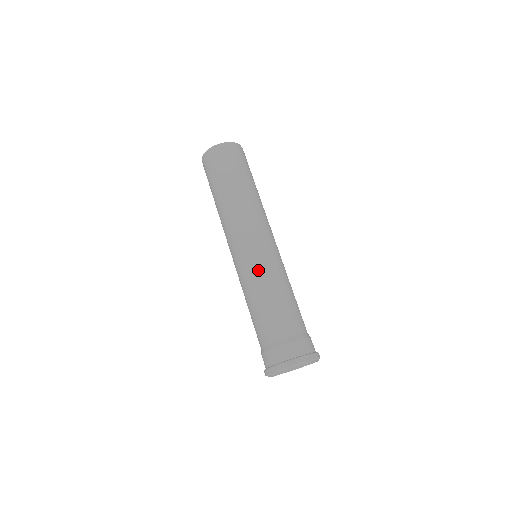
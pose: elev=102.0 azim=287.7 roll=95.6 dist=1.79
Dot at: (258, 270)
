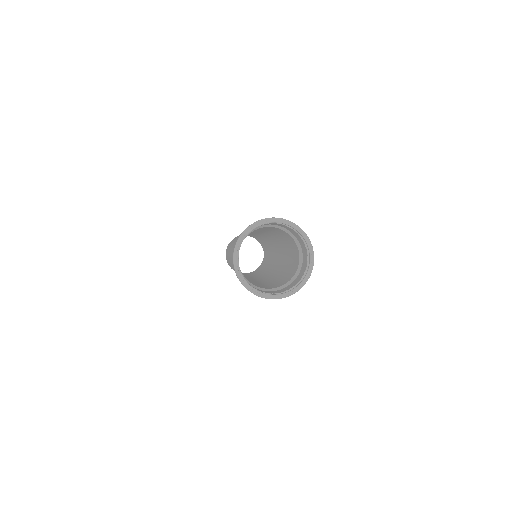
Dot at: occluded
